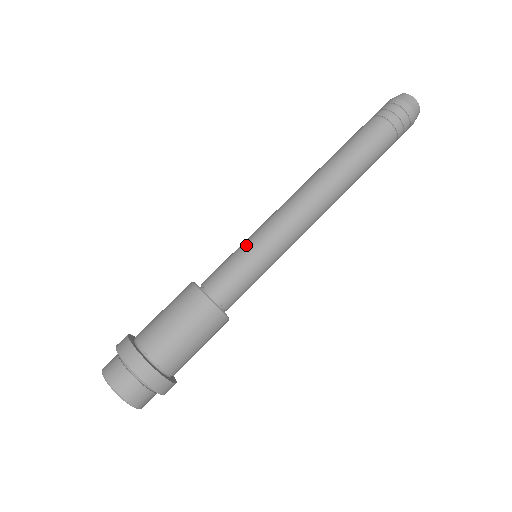
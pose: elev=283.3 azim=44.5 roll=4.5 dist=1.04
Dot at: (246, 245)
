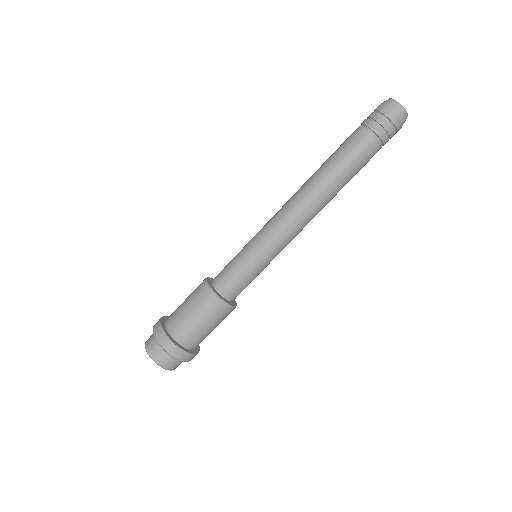
Dot at: (248, 252)
